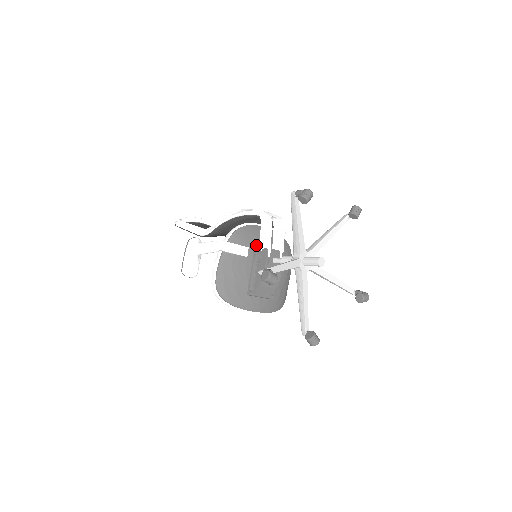
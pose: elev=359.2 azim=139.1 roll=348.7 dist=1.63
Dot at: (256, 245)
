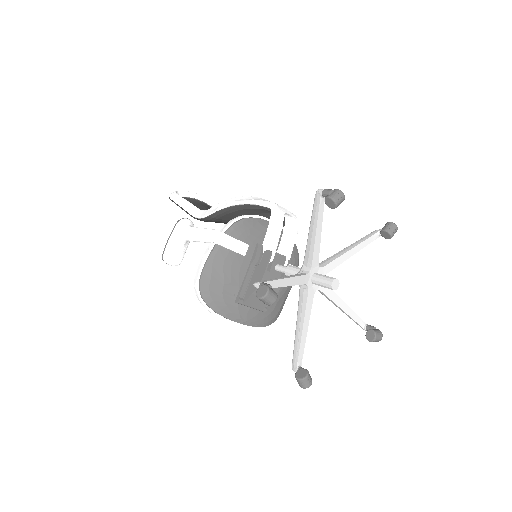
Dot at: (259, 244)
